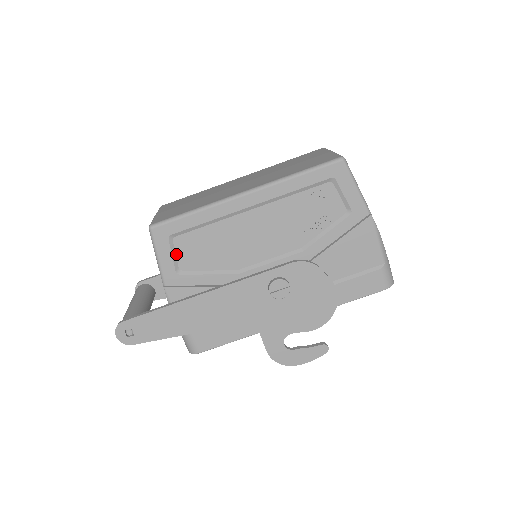
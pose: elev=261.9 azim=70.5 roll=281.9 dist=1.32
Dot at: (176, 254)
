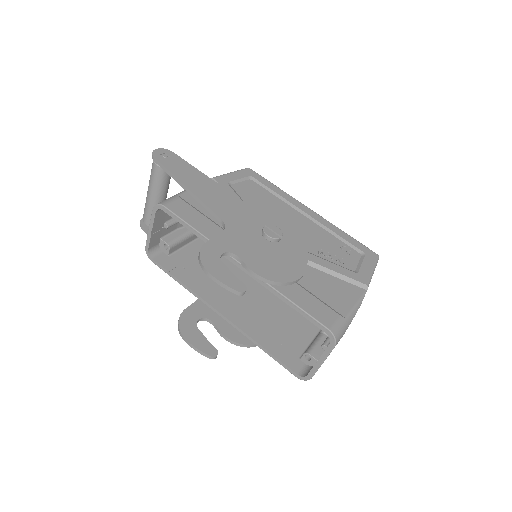
Dot at: (241, 182)
